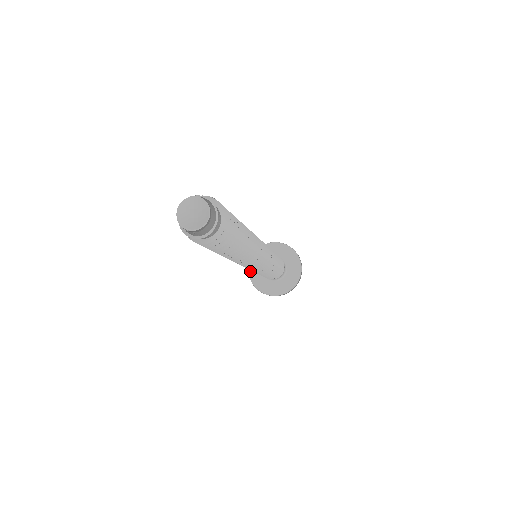
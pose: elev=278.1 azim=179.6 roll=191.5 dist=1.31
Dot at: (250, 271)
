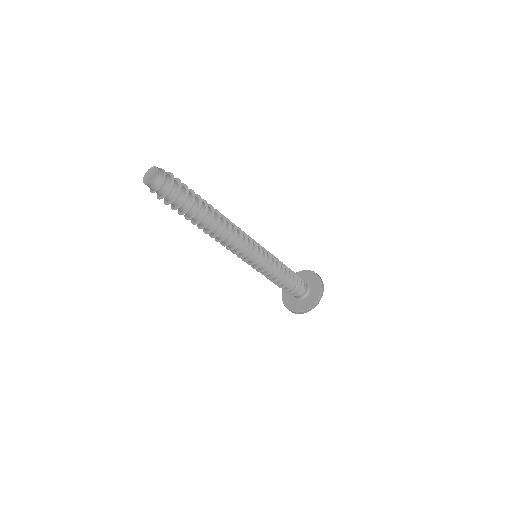
Dot at: (284, 301)
